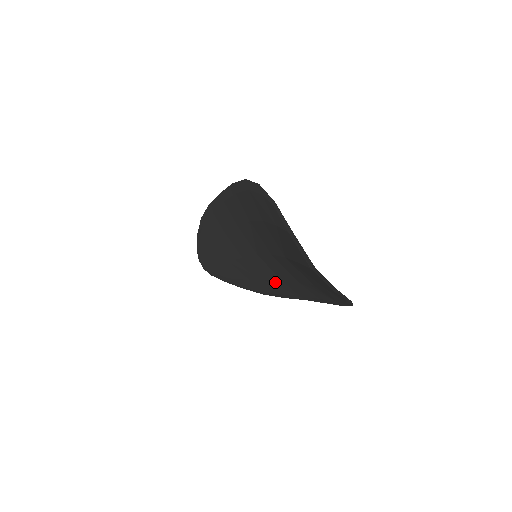
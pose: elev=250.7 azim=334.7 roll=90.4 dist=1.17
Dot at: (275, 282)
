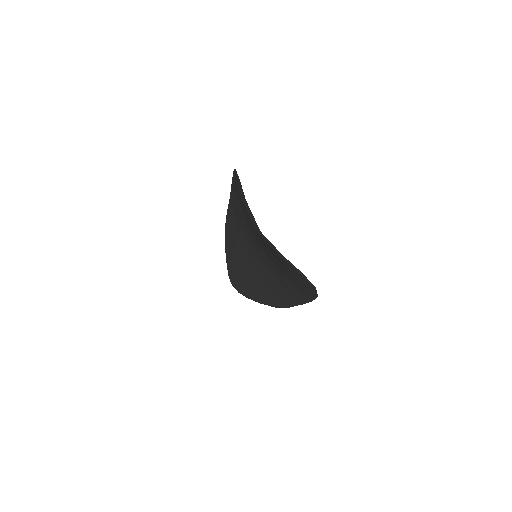
Dot at: (277, 286)
